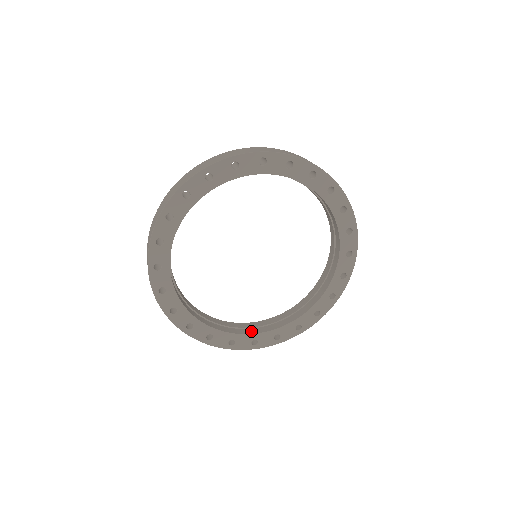
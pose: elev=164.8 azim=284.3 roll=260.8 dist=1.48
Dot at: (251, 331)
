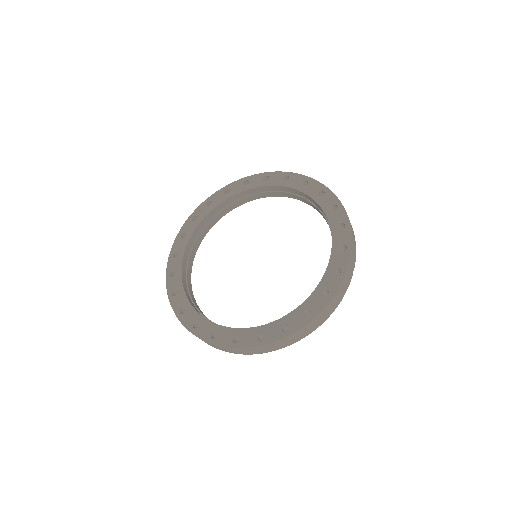
Dot at: (237, 329)
